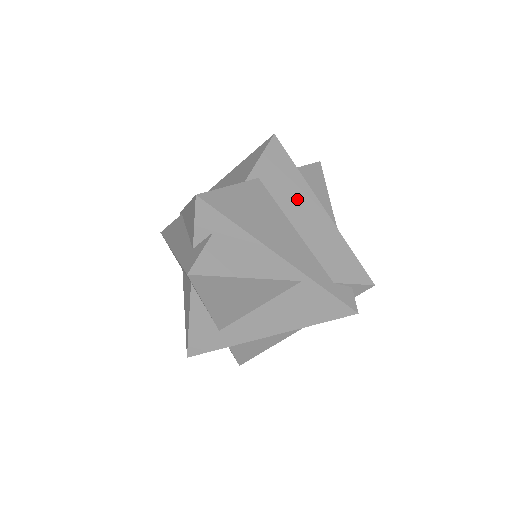
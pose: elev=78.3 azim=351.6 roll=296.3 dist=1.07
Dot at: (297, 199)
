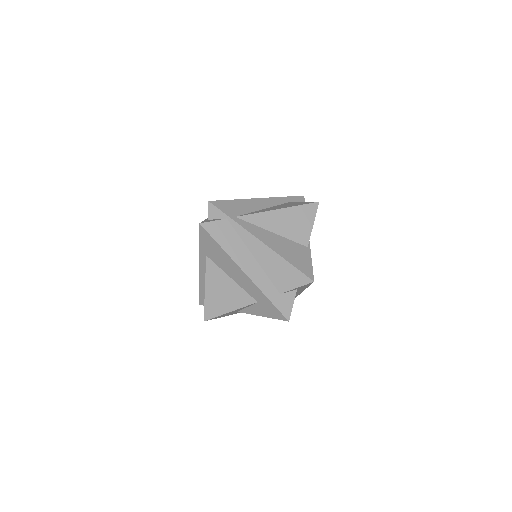
Dot at: occluded
